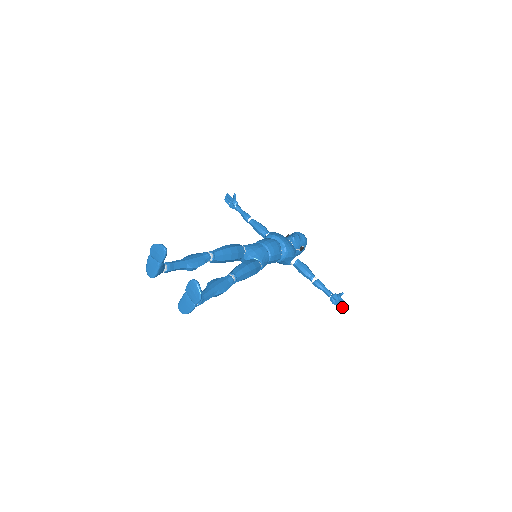
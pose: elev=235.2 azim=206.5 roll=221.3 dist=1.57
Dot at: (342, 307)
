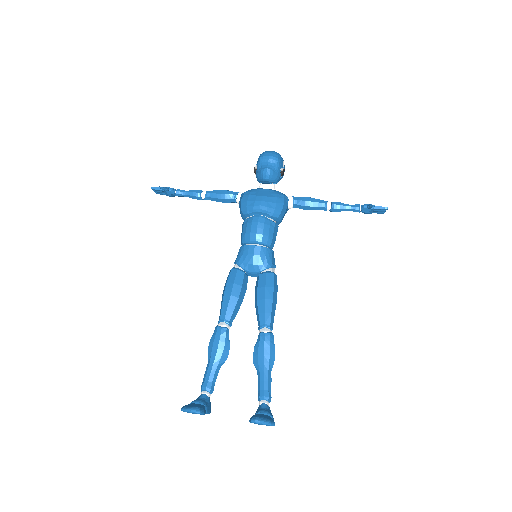
Dot at: (381, 212)
